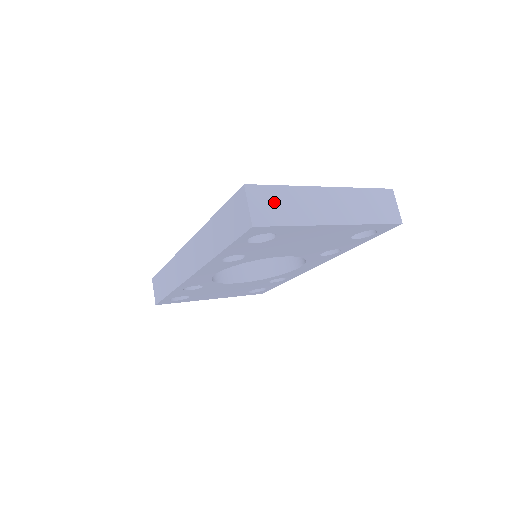
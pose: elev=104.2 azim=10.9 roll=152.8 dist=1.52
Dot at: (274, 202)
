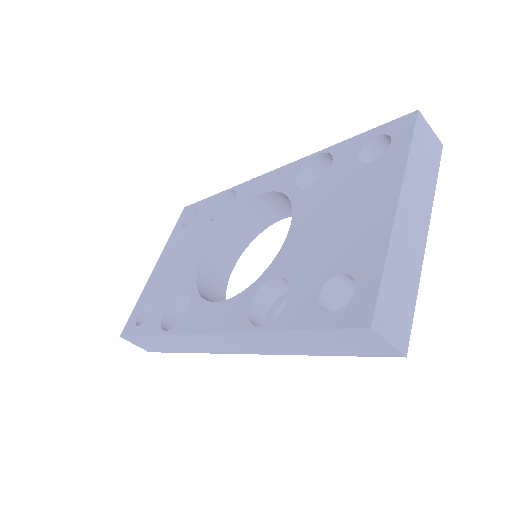
Dot at: (394, 300)
